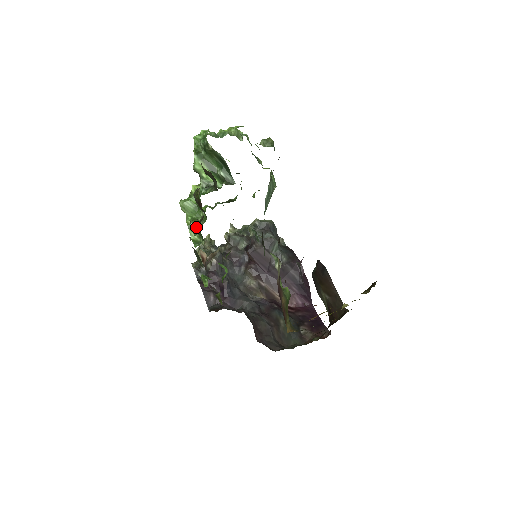
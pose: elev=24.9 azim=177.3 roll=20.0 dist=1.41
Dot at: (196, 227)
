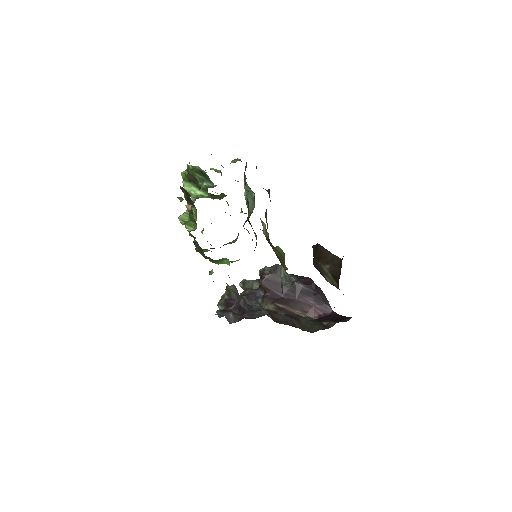
Dot at: (189, 215)
